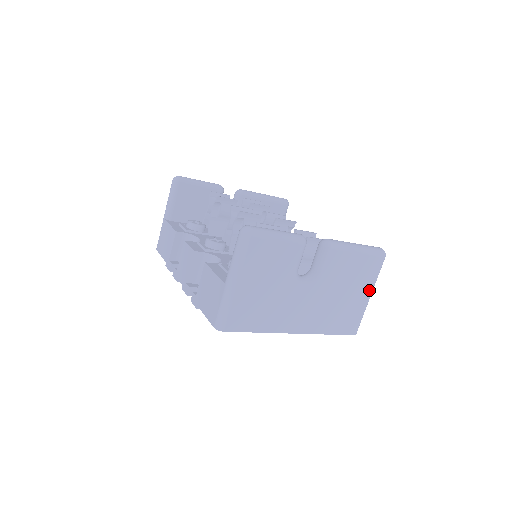
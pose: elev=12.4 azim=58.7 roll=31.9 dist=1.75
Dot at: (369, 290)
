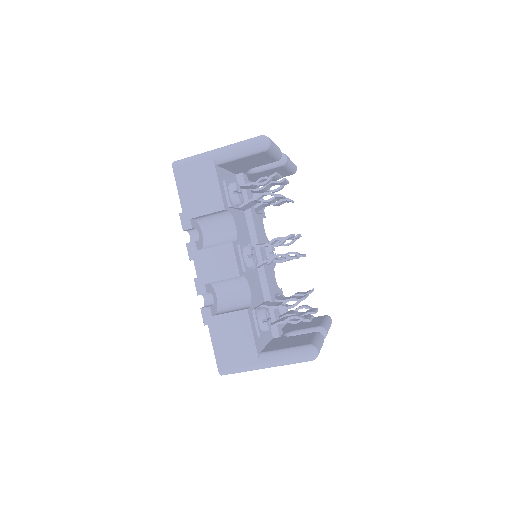
Dot at: occluded
